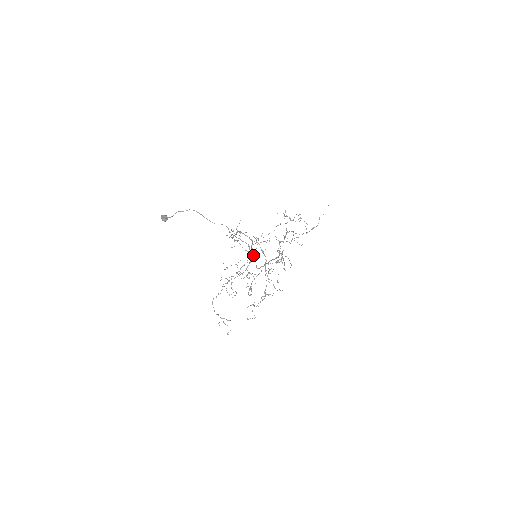
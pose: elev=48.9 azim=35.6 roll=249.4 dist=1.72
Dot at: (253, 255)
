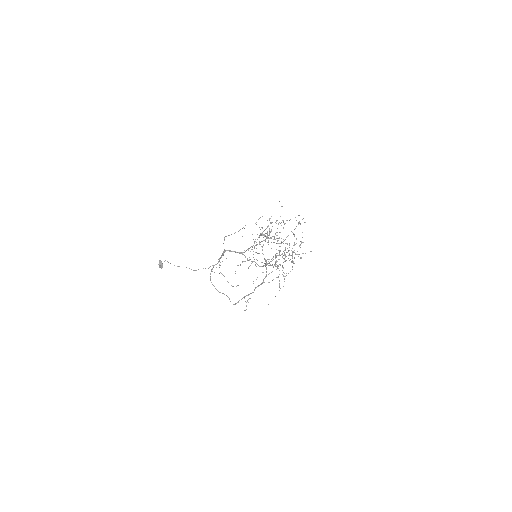
Dot at: occluded
